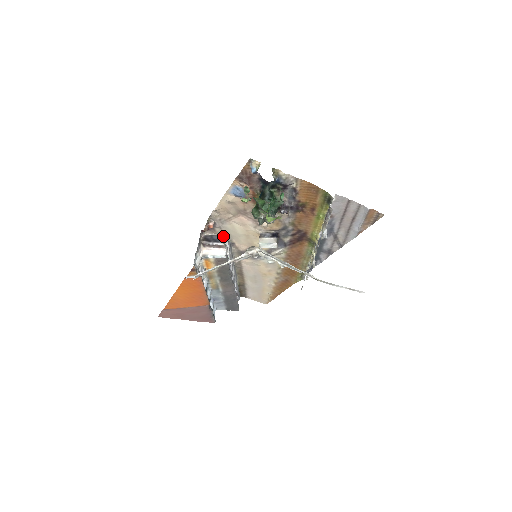
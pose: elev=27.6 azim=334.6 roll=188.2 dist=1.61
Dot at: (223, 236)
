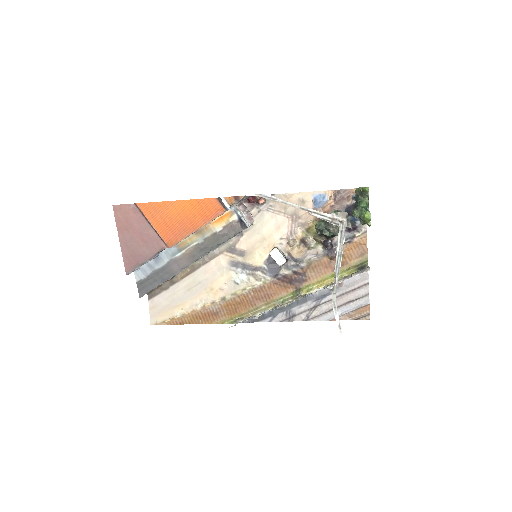
Dot at: occluded
